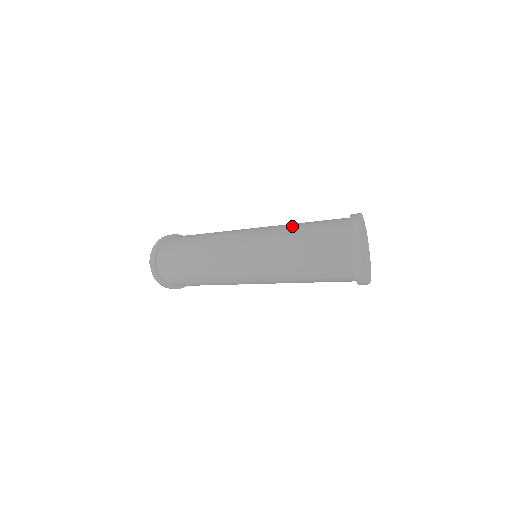
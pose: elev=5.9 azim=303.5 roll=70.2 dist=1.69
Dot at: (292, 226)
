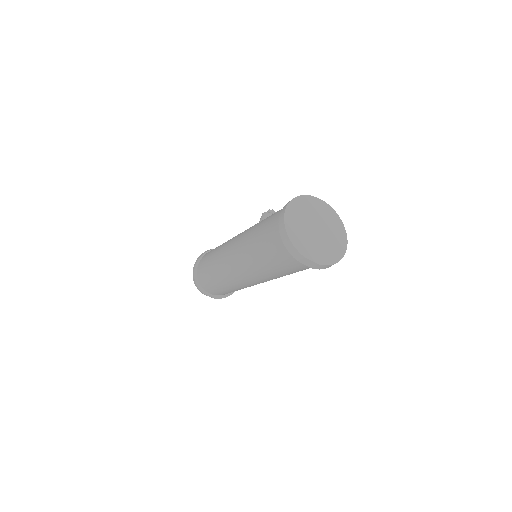
Dot at: (251, 240)
